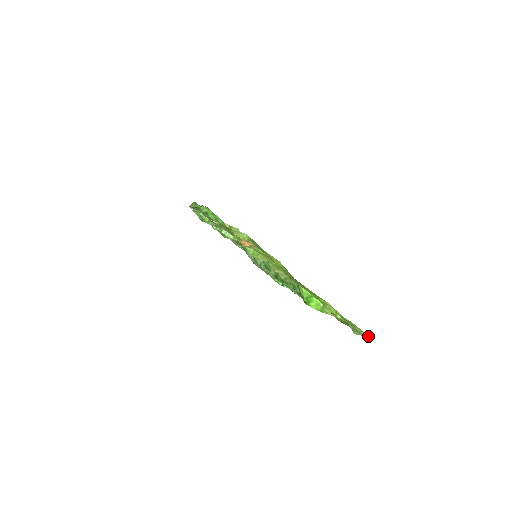
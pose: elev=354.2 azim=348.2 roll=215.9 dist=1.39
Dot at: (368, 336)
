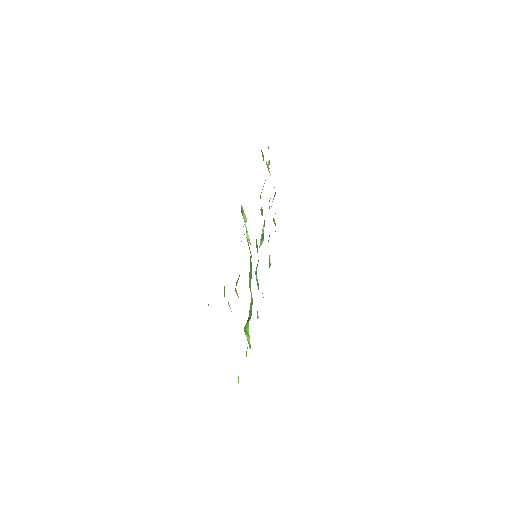
Dot at: occluded
